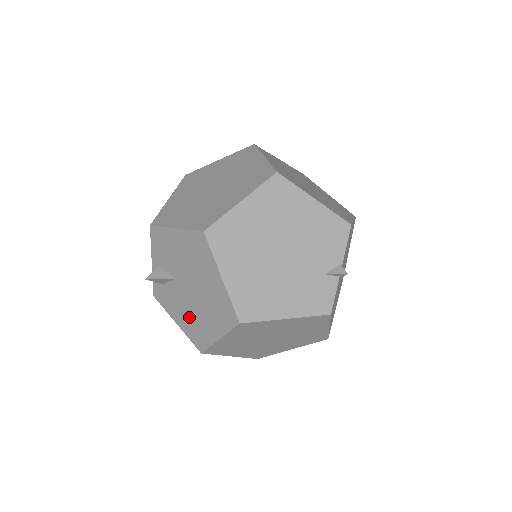
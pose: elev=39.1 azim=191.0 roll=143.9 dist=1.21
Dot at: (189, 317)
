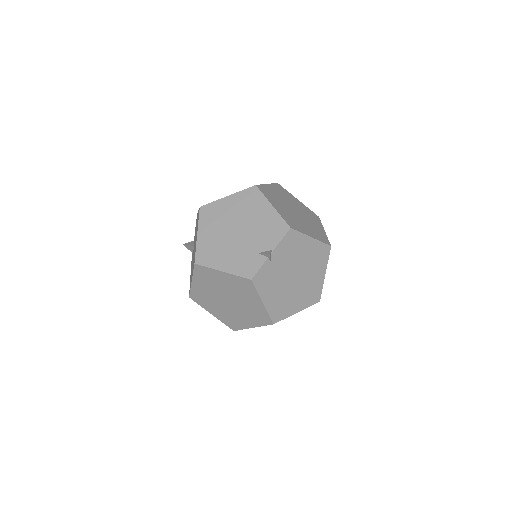
Dot at: occluded
